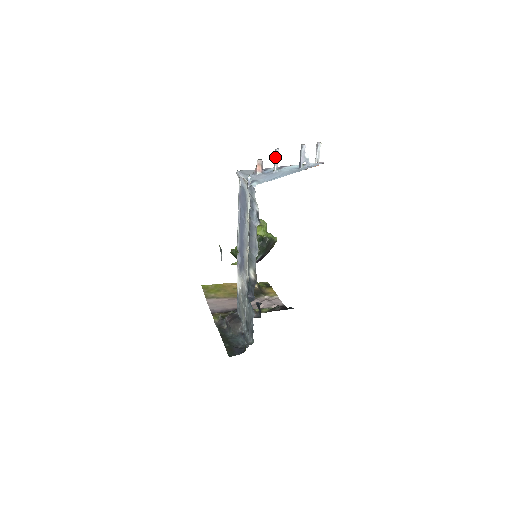
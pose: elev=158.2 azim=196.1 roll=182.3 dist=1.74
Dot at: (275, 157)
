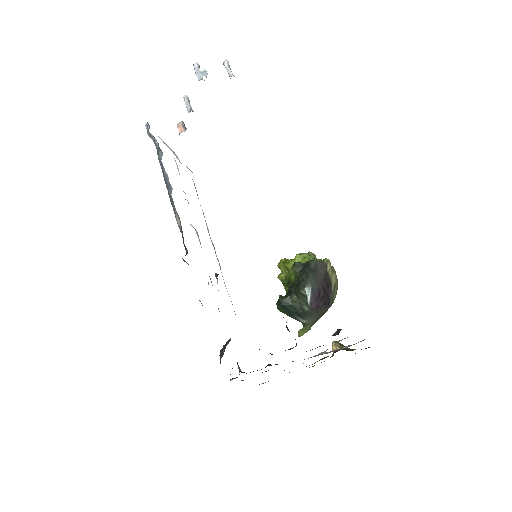
Dot at: (185, 104)
